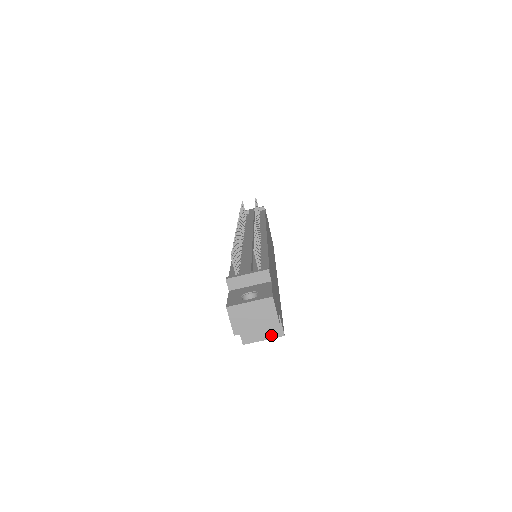
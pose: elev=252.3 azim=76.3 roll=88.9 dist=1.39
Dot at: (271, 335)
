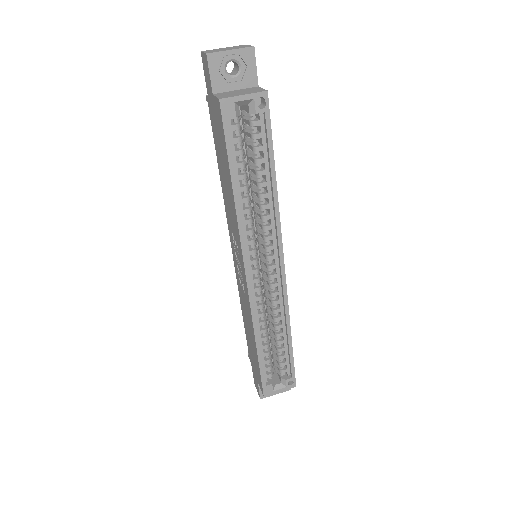
Dot at: (252, 93)
